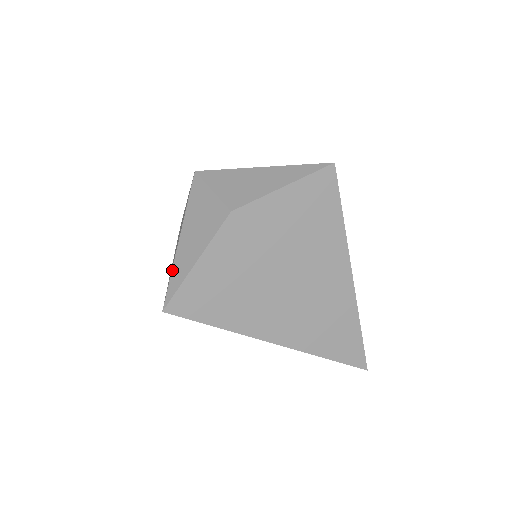
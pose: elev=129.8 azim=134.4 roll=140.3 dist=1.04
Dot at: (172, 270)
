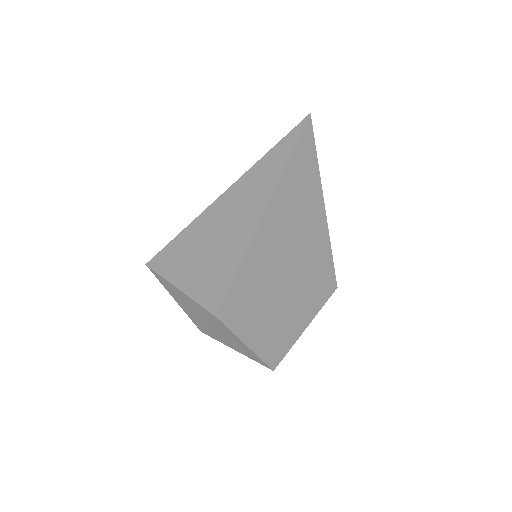
Dot at: (163, 278)
